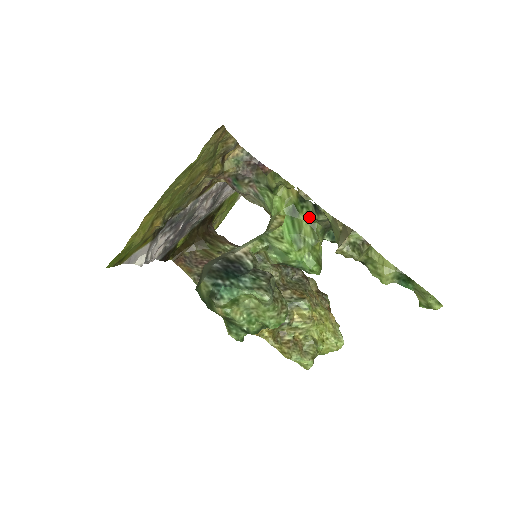
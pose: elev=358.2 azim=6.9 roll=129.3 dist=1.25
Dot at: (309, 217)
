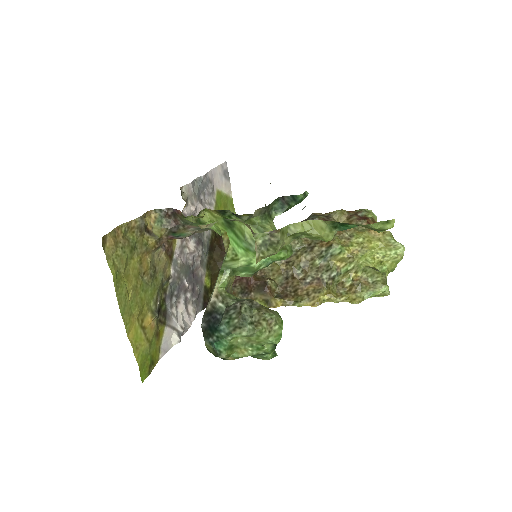
Dot at: occluded
